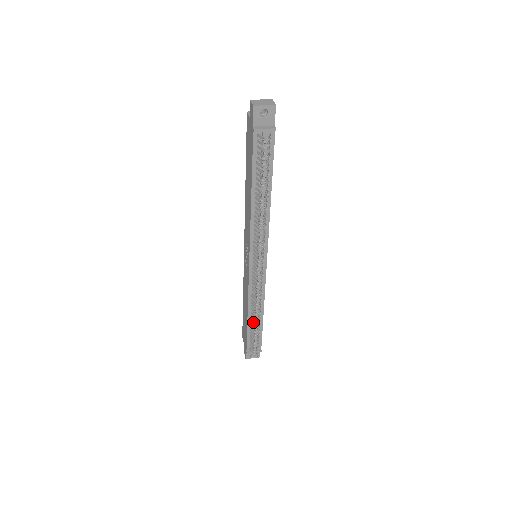
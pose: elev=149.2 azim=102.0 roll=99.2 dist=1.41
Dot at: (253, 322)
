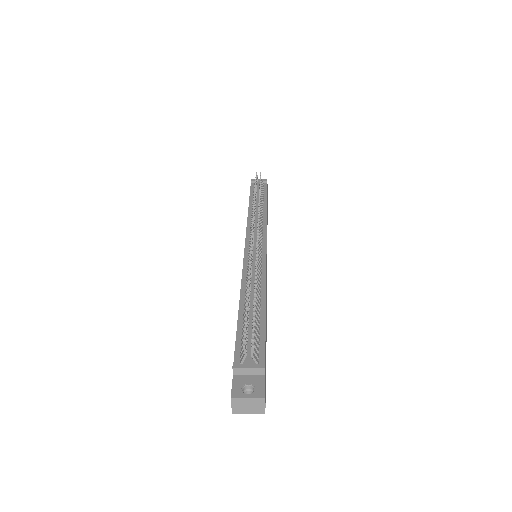
Dot at: occluded
